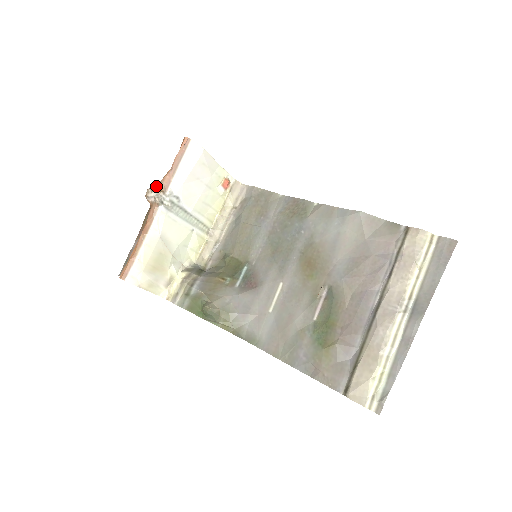
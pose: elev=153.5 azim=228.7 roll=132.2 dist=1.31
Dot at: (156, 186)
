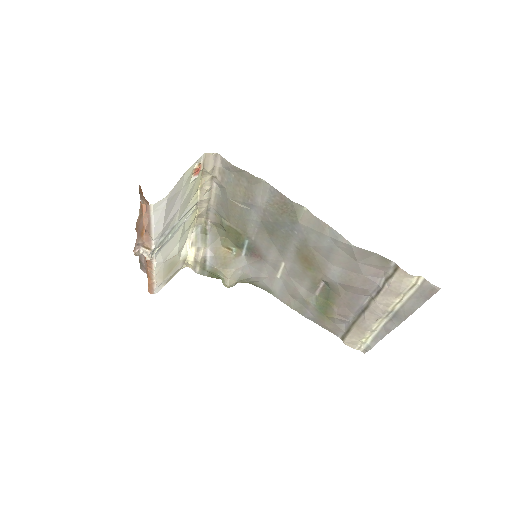
Dot at: (139, 244)
